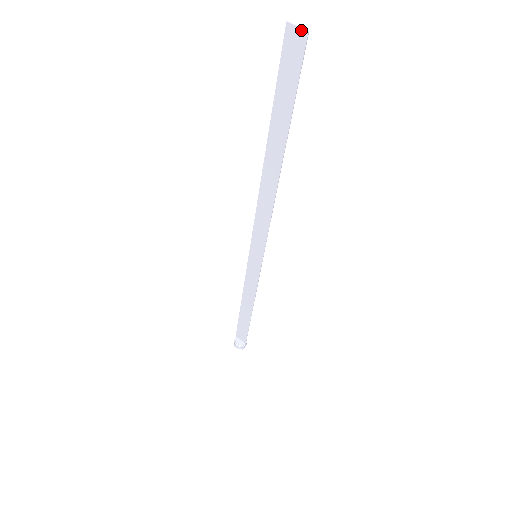
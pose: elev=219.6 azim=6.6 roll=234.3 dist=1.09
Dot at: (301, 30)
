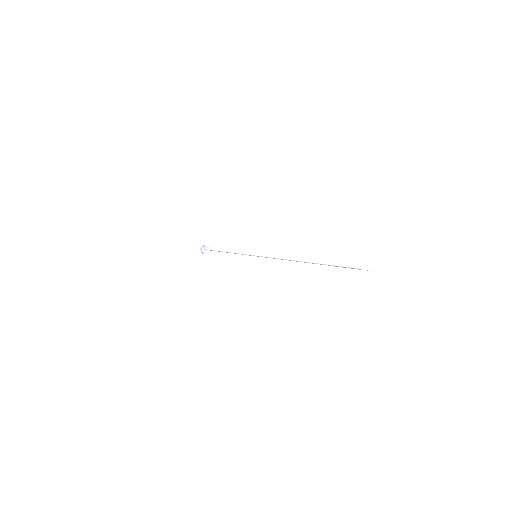
Dot at: (367, 270)
